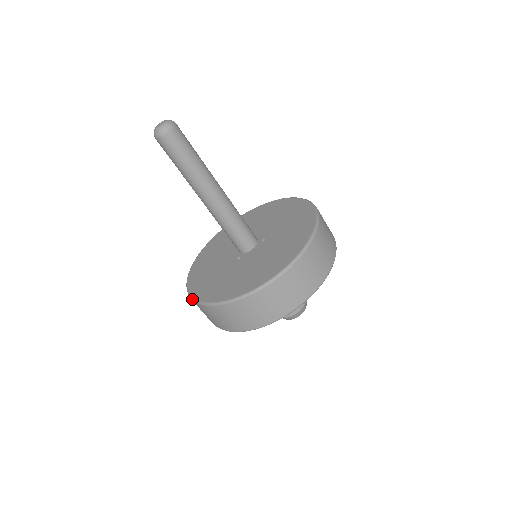
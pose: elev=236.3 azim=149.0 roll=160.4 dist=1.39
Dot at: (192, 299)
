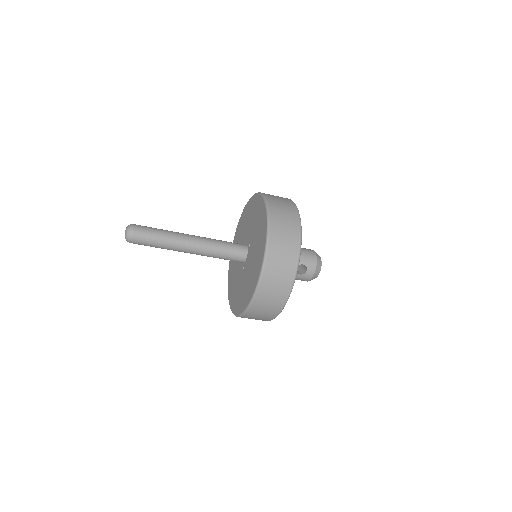
Dot at: occluded
